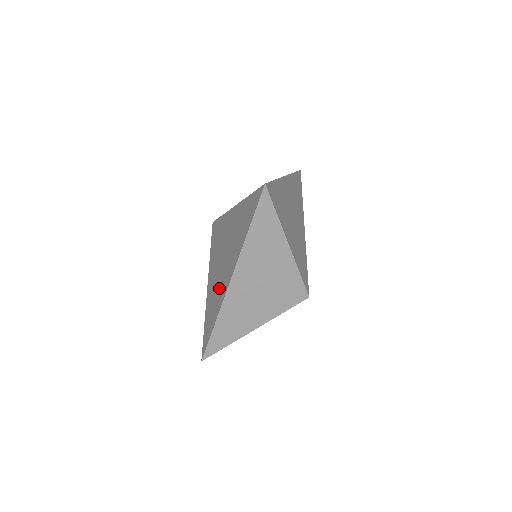
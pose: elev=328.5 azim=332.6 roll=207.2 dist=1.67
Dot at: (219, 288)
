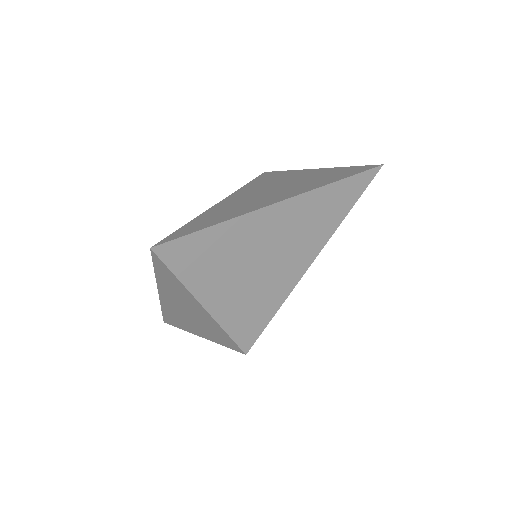
Dot at: occluded
